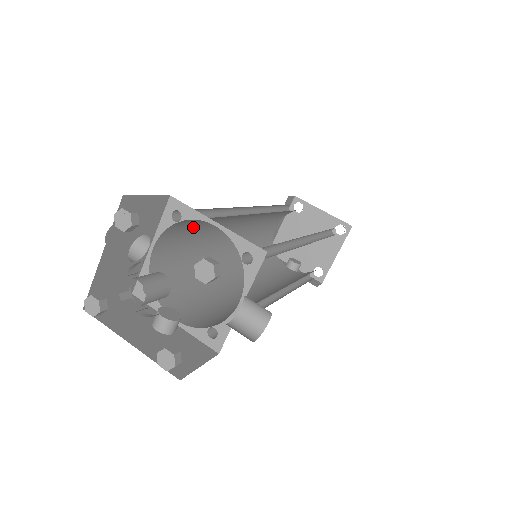
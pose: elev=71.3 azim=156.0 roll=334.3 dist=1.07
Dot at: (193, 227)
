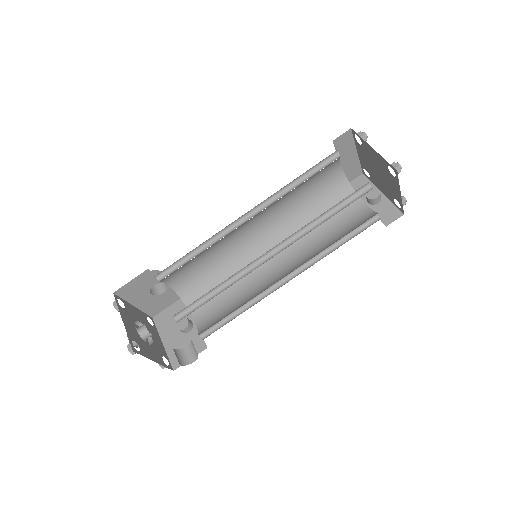
Dot at: (189, 262)
